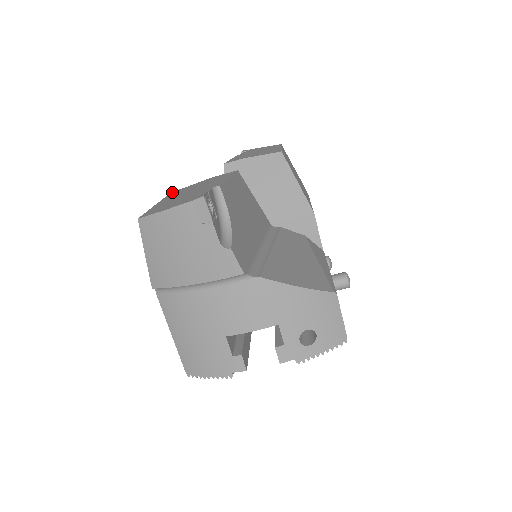
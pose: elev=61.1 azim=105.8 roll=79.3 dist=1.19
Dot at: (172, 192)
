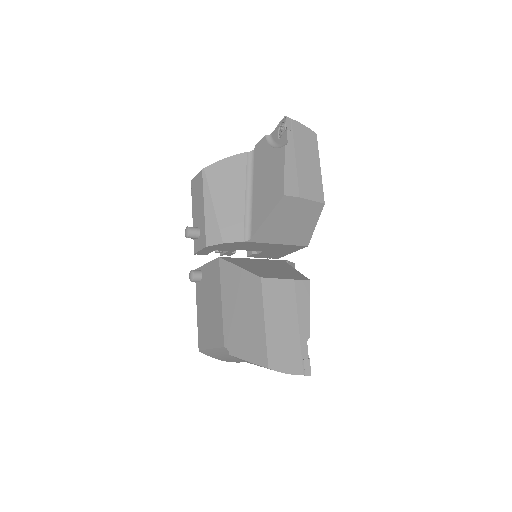
Dot at: (264, 281)
